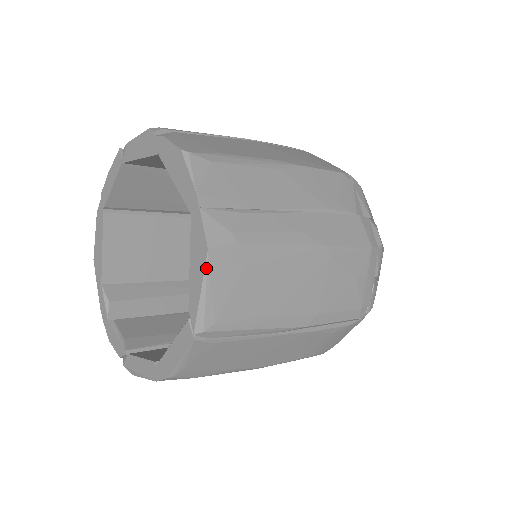
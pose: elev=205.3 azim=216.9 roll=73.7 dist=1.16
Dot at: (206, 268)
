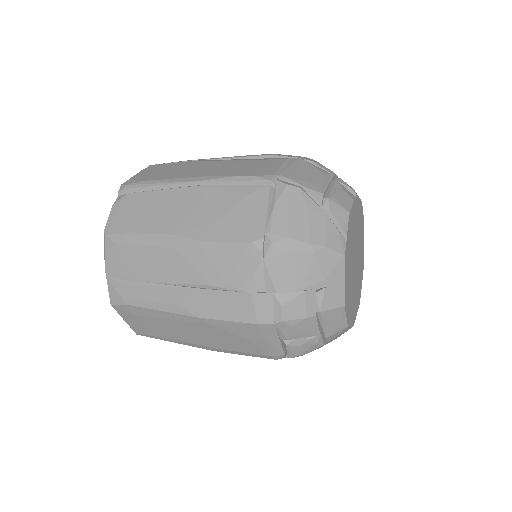
Dot at: (117, 311)
